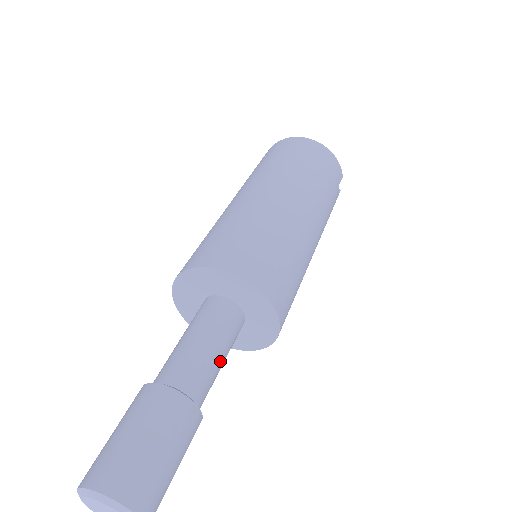
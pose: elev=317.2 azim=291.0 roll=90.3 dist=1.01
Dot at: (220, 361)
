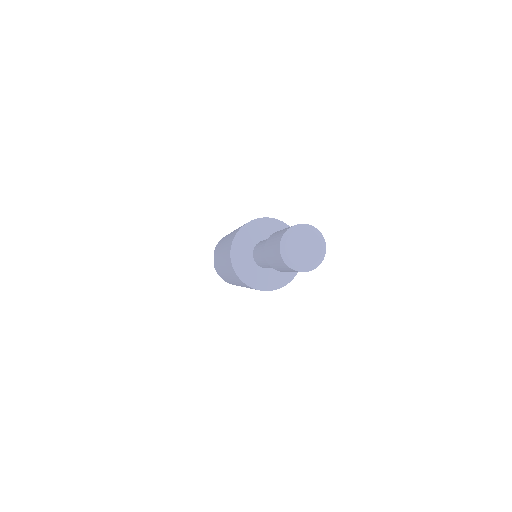
Dot at: occluded
